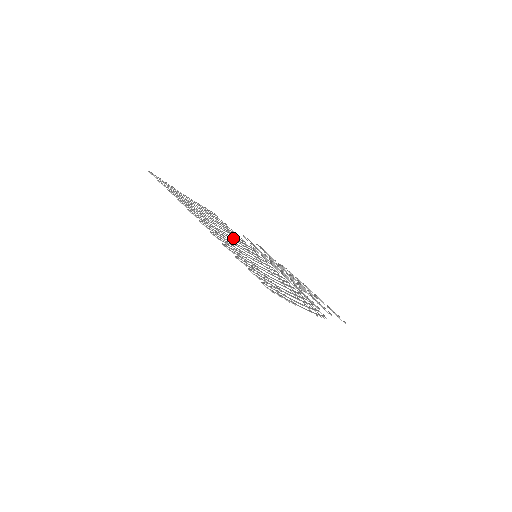
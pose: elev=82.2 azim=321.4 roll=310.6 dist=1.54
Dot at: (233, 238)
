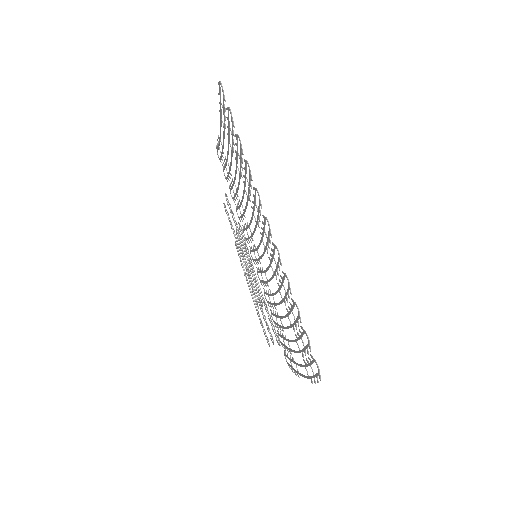
Dot at: occluded
